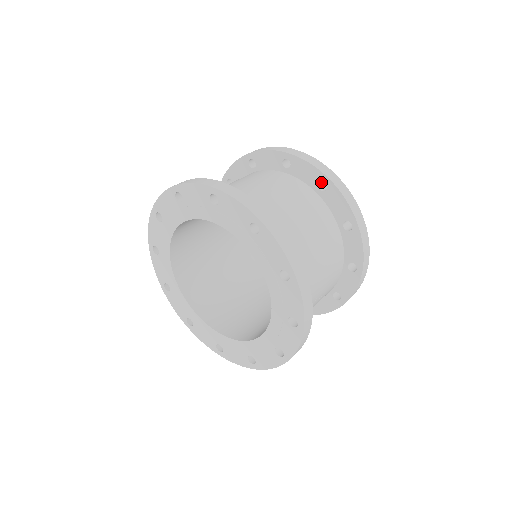
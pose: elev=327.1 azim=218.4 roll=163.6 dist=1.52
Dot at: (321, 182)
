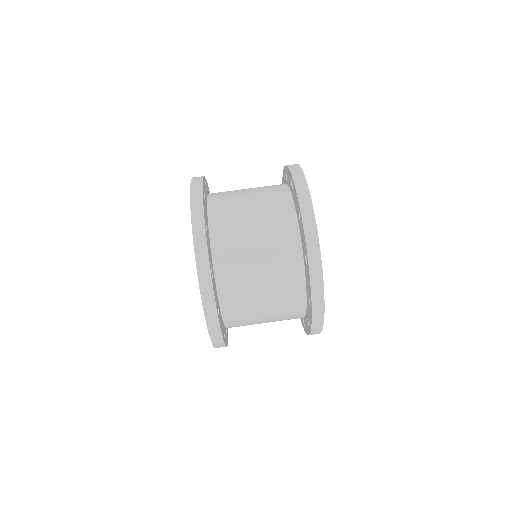
Dot at: occluded
